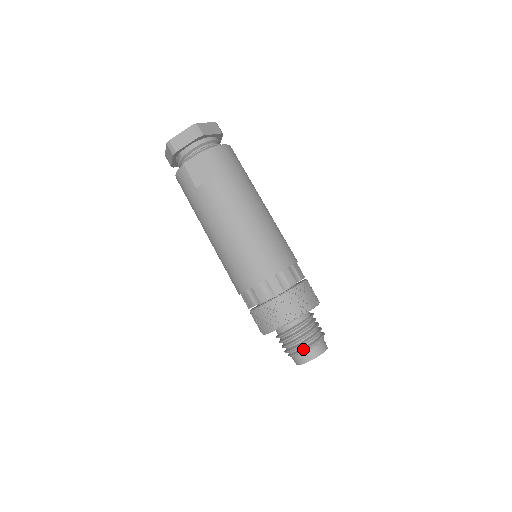
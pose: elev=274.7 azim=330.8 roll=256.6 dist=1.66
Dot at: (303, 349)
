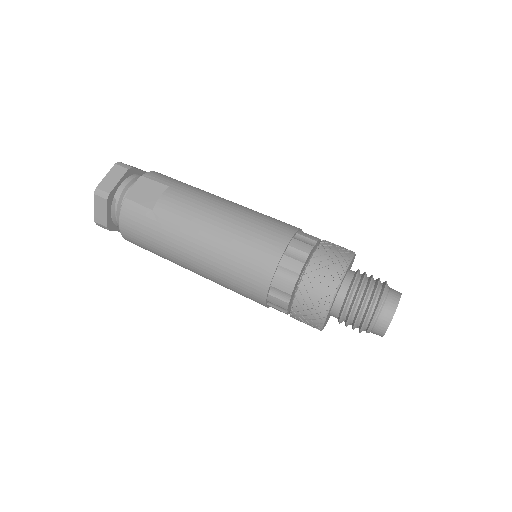
Dot at: (380, 297)
